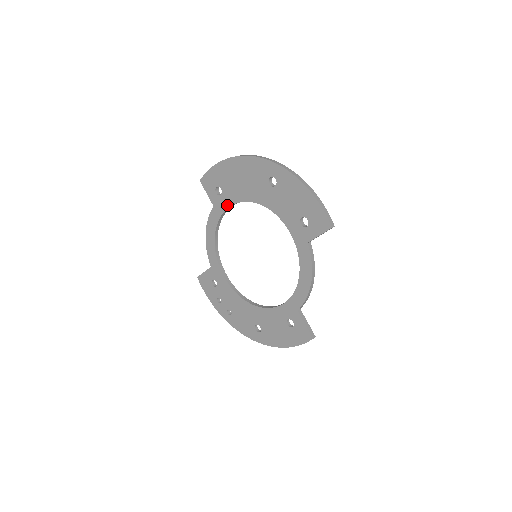
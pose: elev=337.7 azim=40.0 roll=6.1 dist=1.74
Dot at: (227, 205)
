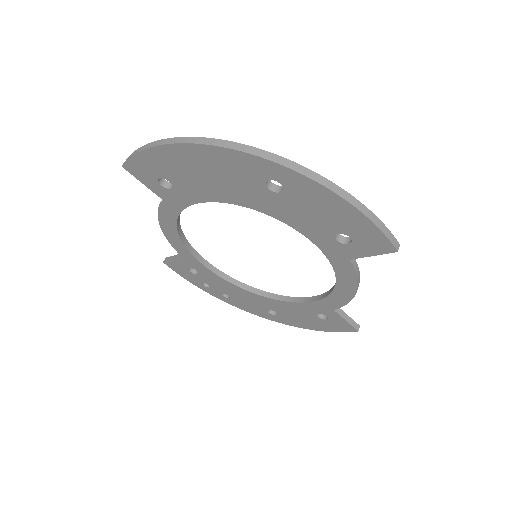
Dot at: (188, 202)
